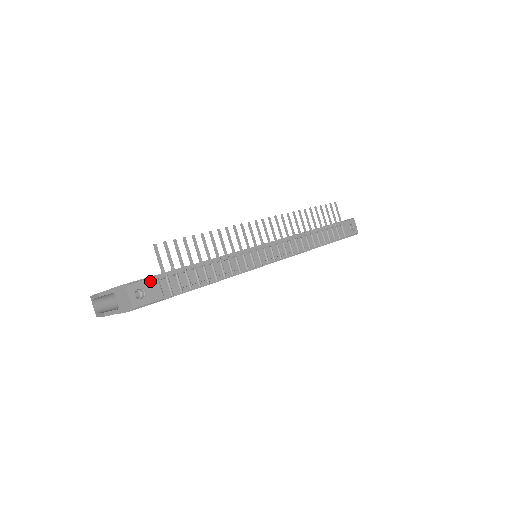
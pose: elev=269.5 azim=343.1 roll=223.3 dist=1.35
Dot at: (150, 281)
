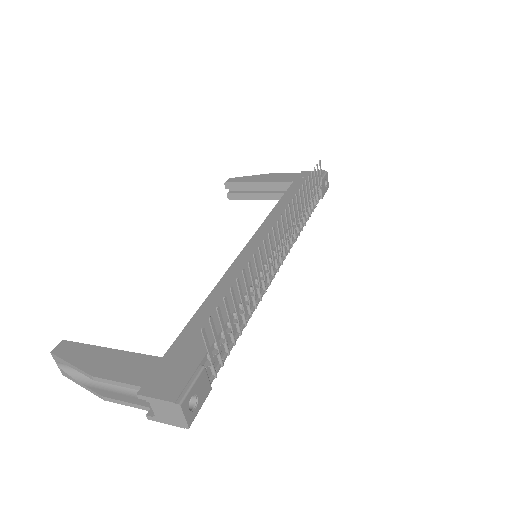
Dot at: (199, 379)
